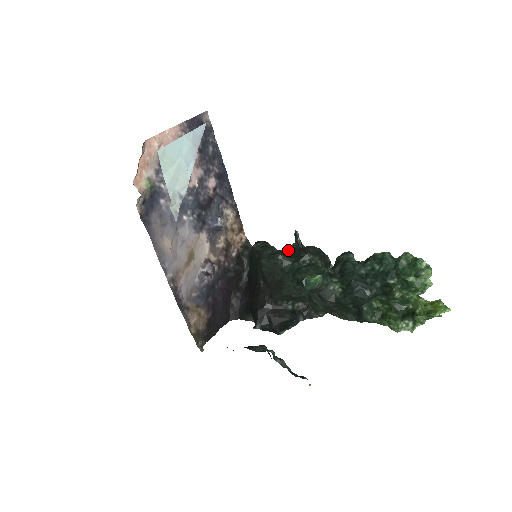
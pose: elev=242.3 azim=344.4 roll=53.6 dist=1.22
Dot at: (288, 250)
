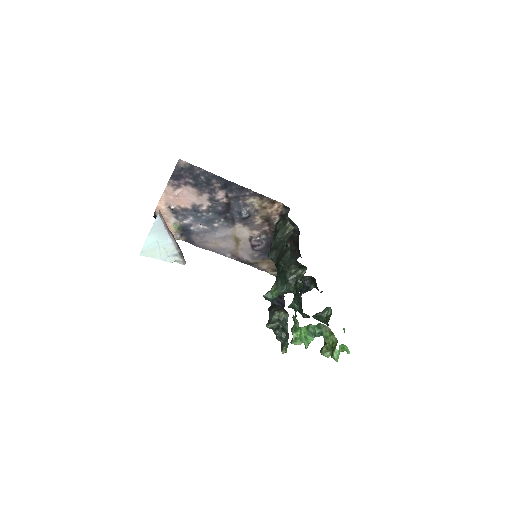
Dot at: (285, 242)
